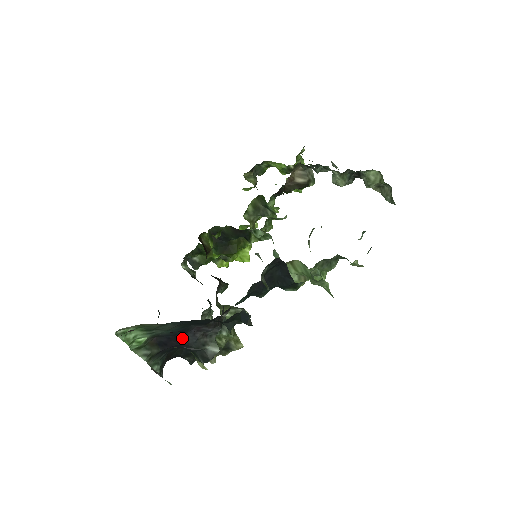
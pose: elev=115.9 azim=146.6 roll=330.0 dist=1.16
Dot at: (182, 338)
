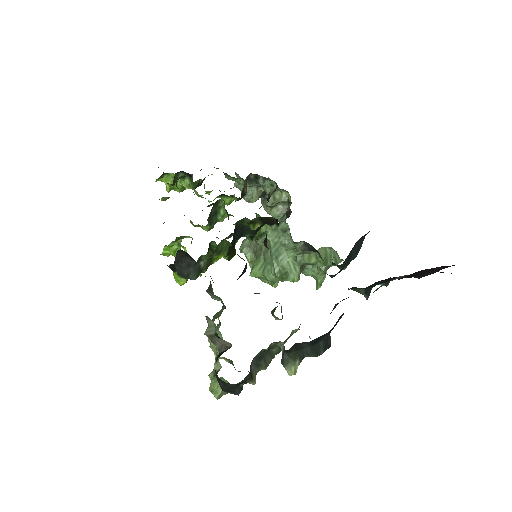
Dot at: occluded
